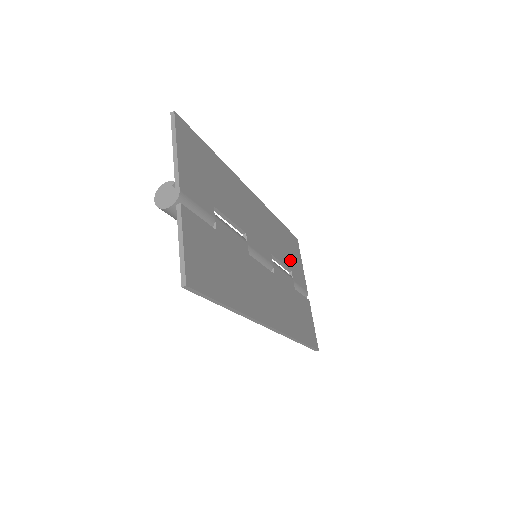
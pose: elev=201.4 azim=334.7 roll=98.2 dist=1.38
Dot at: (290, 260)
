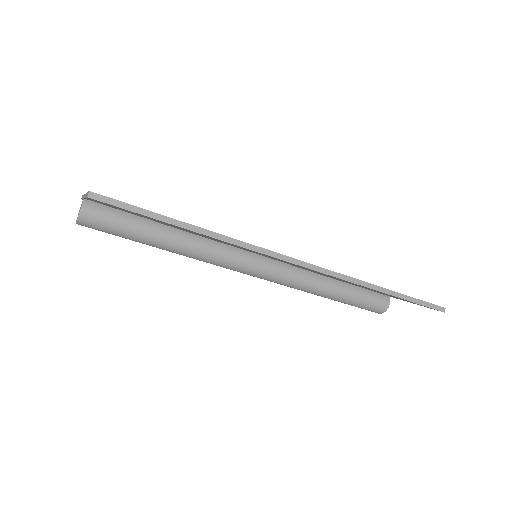
Dot at: occluded
